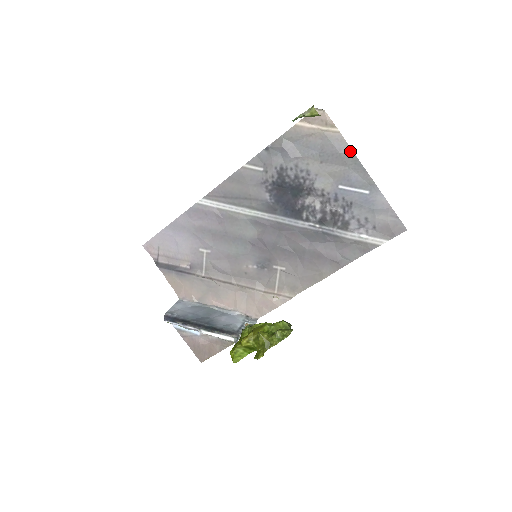
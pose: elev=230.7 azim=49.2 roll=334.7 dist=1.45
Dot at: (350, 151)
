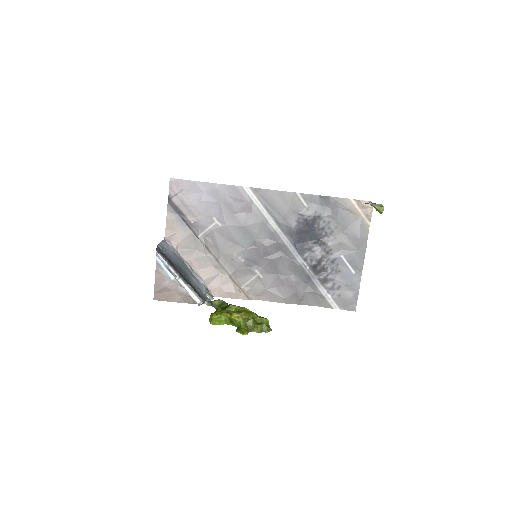
Dot at: (366, 242)
